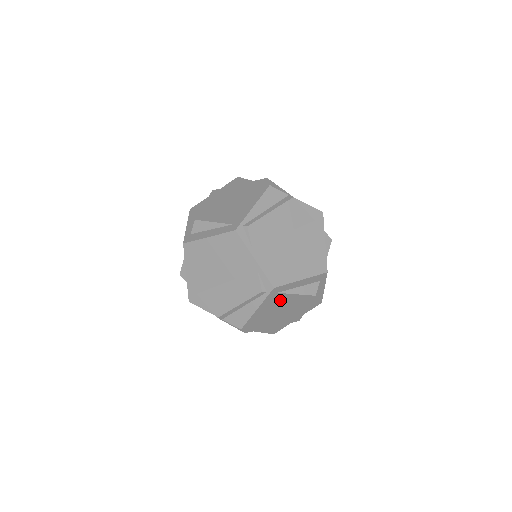
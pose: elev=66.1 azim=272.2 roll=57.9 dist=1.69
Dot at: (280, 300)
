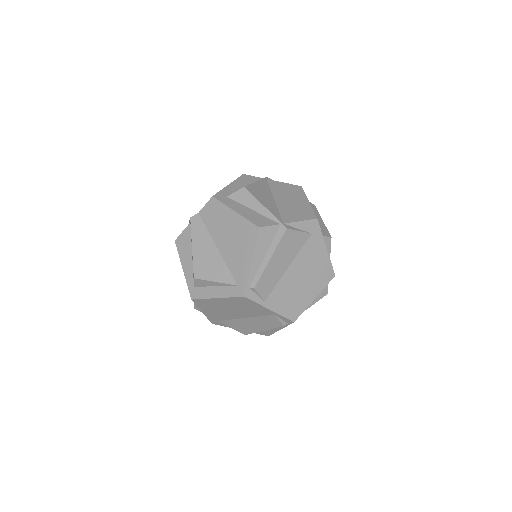
Dot at: occluded
